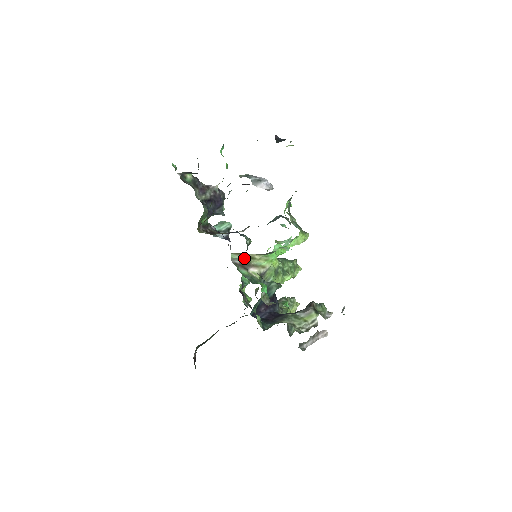
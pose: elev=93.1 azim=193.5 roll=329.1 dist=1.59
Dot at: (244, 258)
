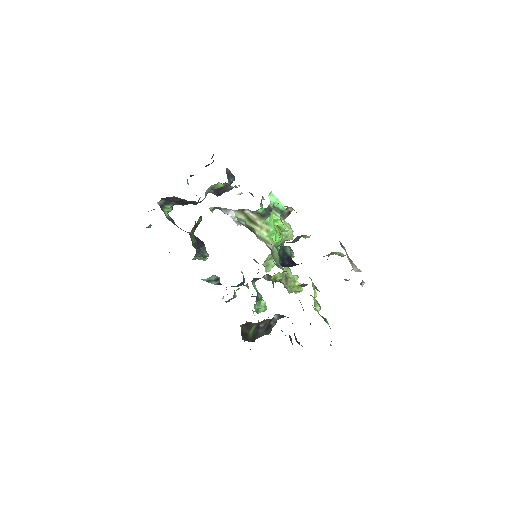
Dot at: (247, 221)
